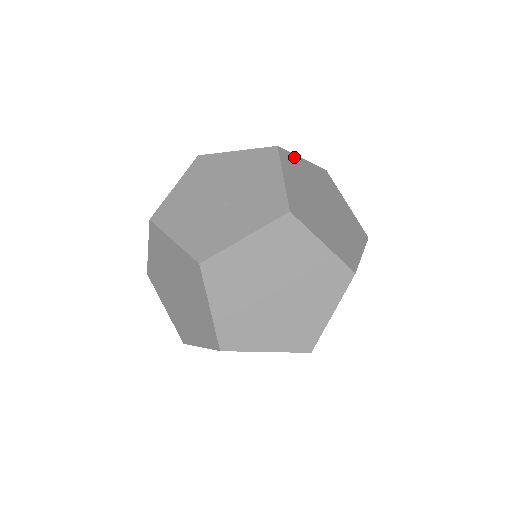
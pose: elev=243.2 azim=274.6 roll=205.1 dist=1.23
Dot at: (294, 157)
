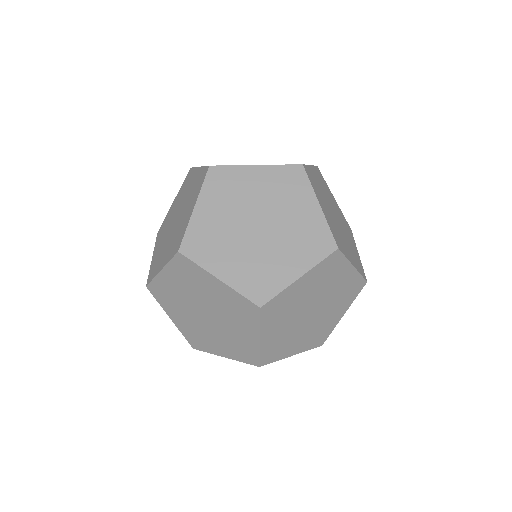
Dot at: occluded
